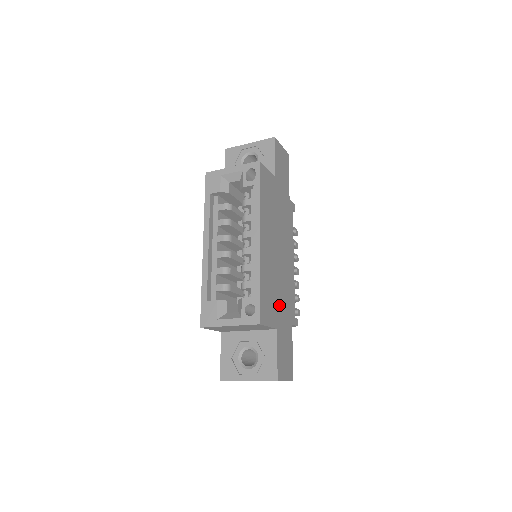
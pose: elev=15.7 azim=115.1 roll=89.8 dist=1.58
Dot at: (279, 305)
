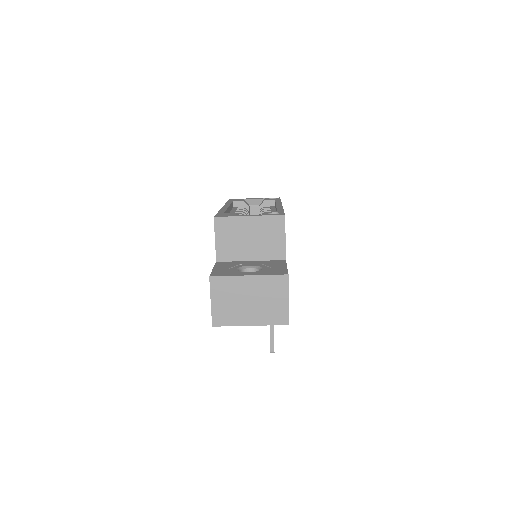
Dot at: occluded
